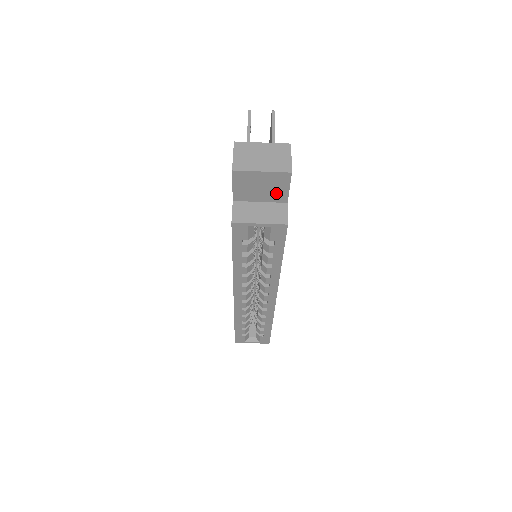
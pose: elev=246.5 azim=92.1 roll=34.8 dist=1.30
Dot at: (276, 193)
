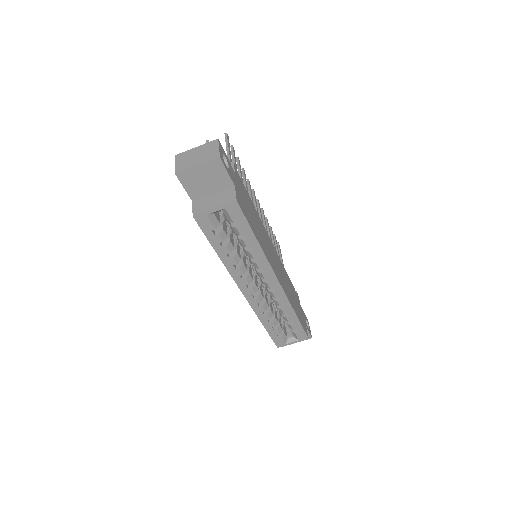
Dot at: (220, 181)
